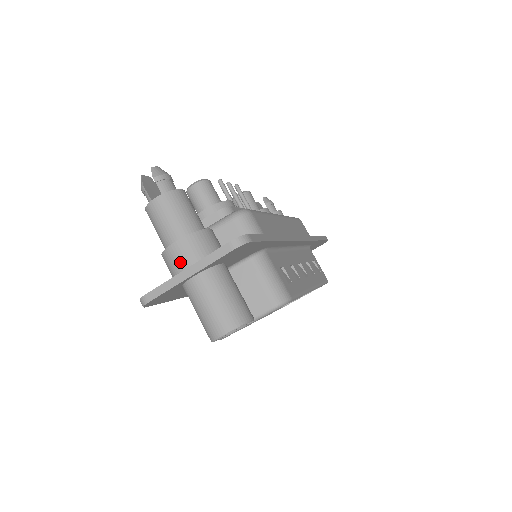
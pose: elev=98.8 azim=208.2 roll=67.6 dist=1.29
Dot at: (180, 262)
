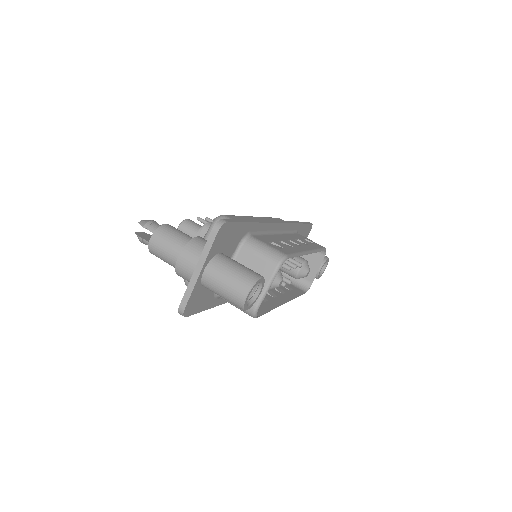
Dot at: (189, 267)
